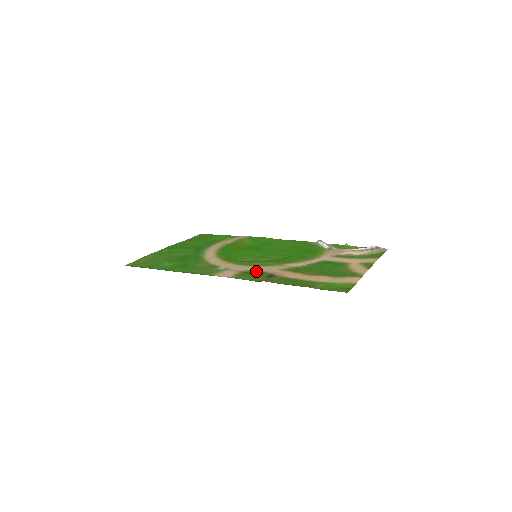
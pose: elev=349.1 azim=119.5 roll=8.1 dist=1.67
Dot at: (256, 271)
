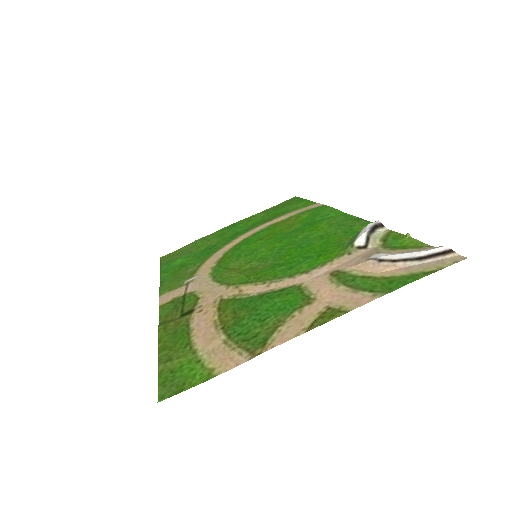
Dot at: (195, 296)
